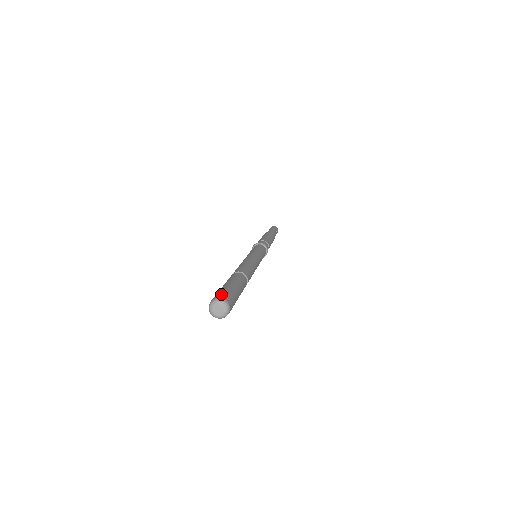
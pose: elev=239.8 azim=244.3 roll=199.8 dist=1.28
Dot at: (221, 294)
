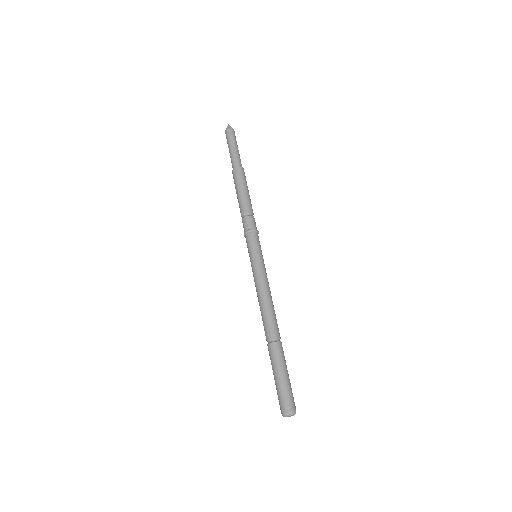
Dot at: (294, 403)
